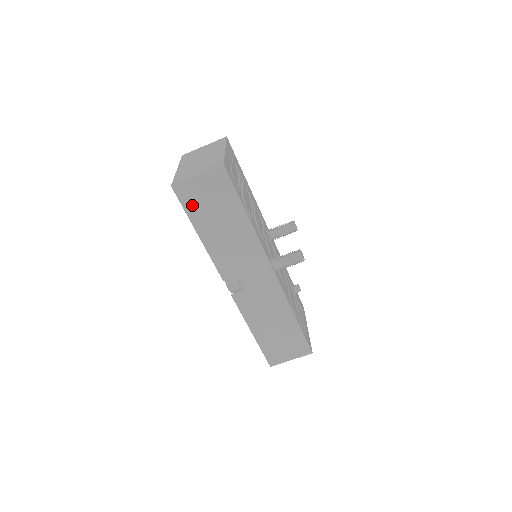
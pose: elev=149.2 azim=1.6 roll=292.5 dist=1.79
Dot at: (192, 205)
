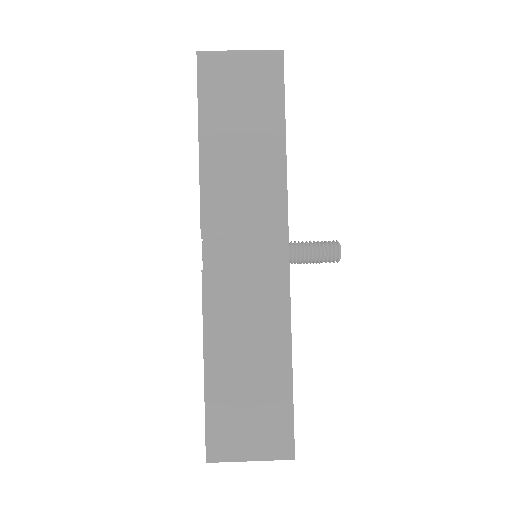
Dot at: (212, 91)
